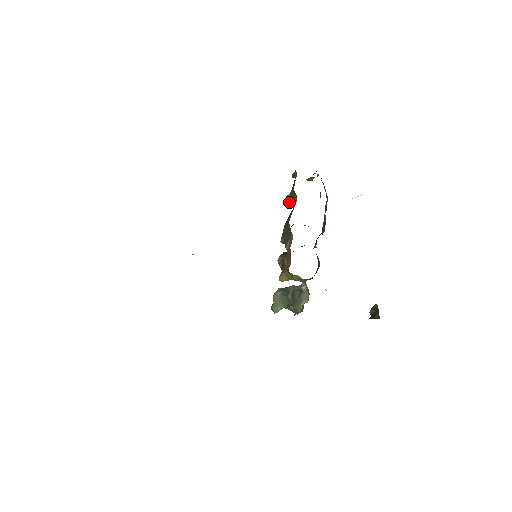
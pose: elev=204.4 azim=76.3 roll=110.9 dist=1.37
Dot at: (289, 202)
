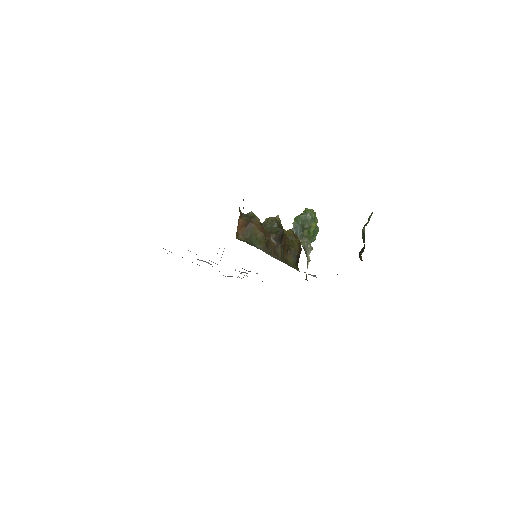
Dot at: occluded
